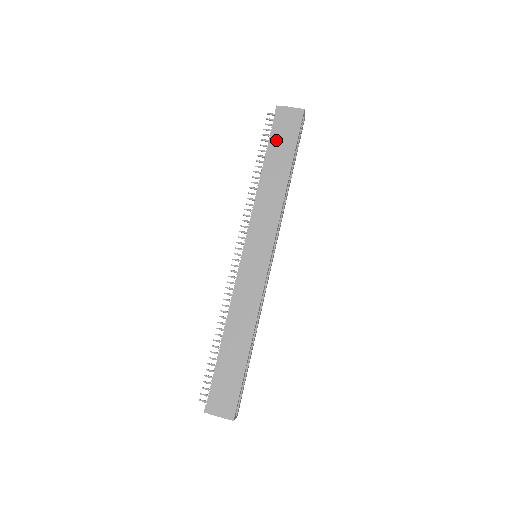
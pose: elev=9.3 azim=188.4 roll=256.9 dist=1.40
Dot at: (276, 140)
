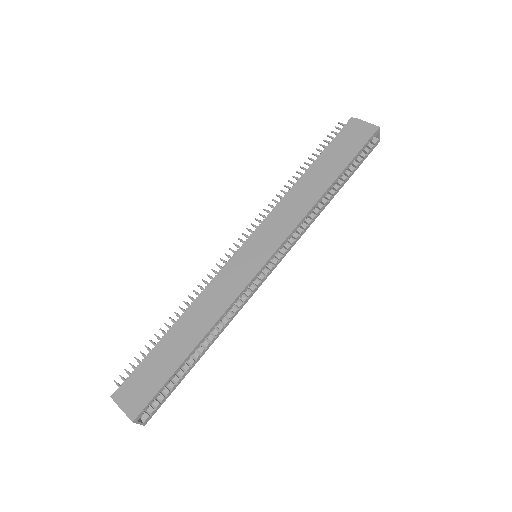
Dot at: (334, 148)
